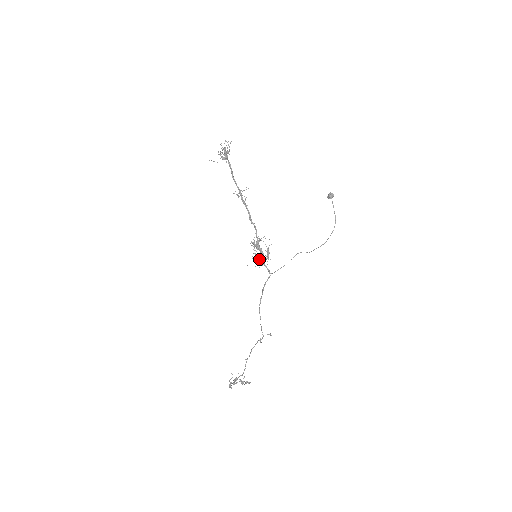
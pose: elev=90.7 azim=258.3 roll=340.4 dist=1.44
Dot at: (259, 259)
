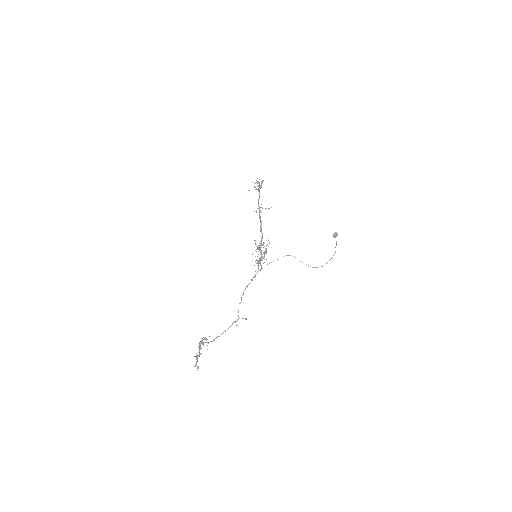
Dot at: occluded
